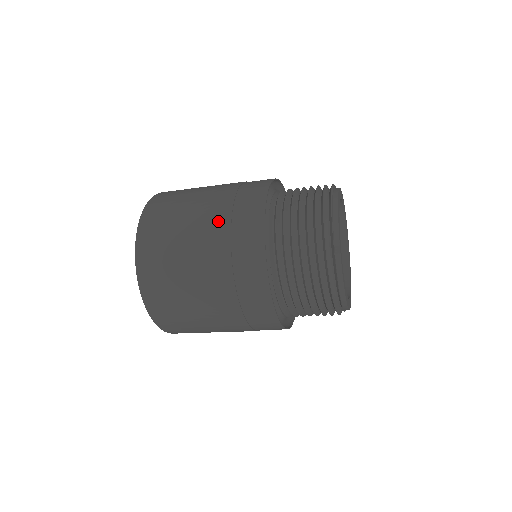
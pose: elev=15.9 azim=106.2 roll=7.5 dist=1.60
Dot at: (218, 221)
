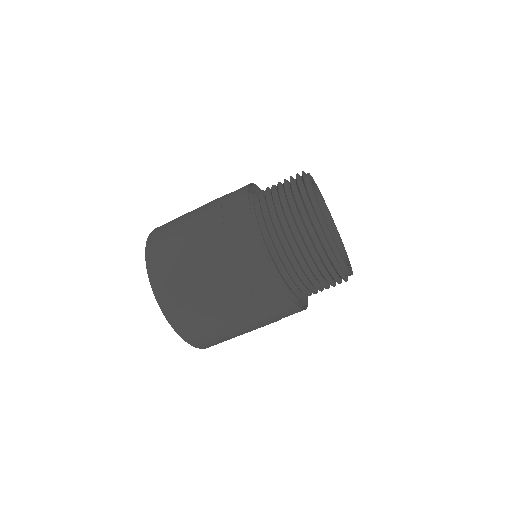
Dot at: occluded
